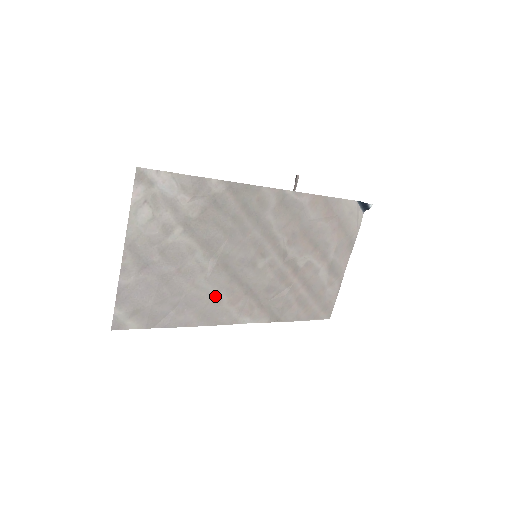
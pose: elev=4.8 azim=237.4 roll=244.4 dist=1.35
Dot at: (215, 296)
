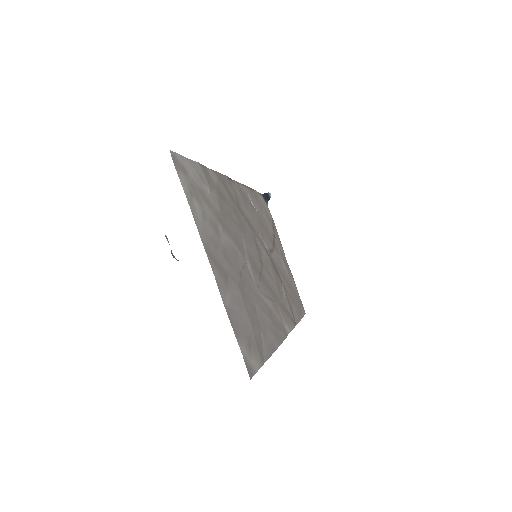
Dot at: (266, 306)
